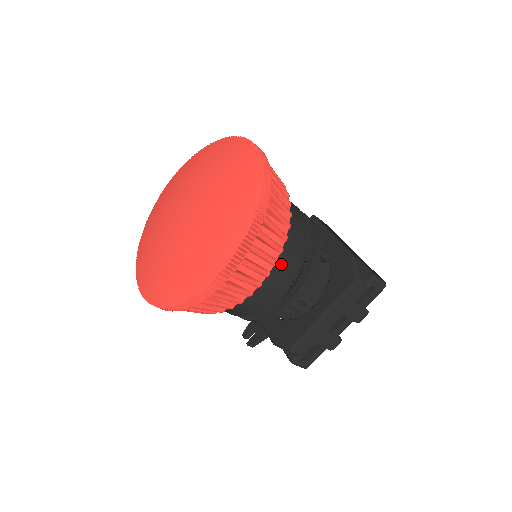
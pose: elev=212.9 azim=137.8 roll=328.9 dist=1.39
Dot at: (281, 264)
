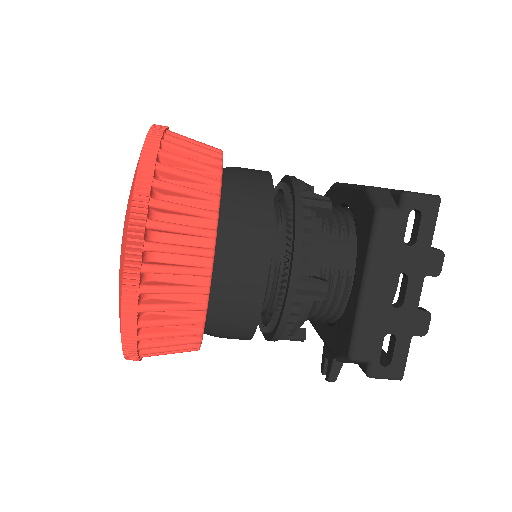
Dot at: (237, 236)
